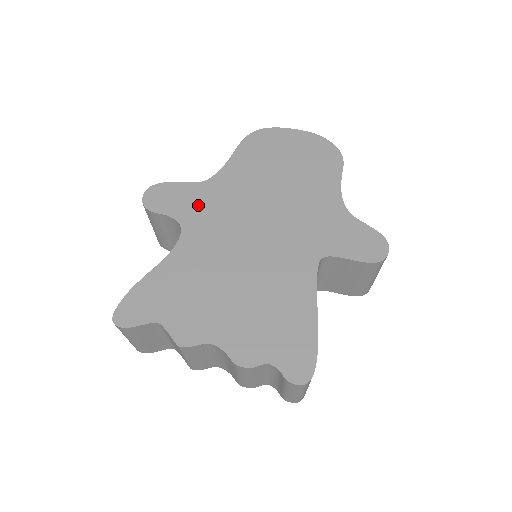
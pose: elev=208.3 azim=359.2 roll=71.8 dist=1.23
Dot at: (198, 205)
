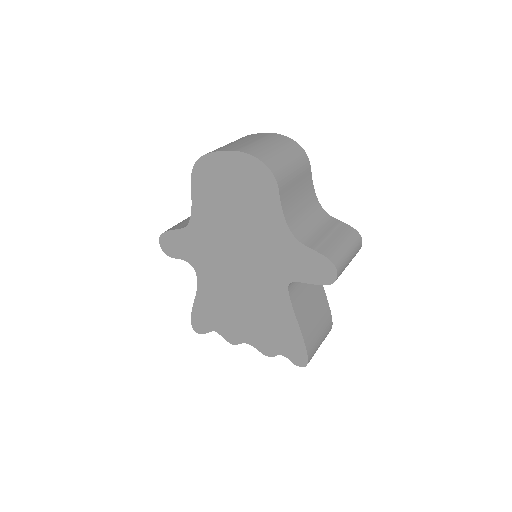
Dot at: (194, 249)
